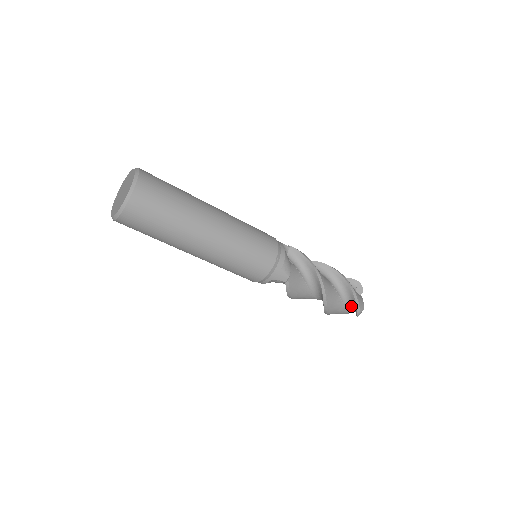
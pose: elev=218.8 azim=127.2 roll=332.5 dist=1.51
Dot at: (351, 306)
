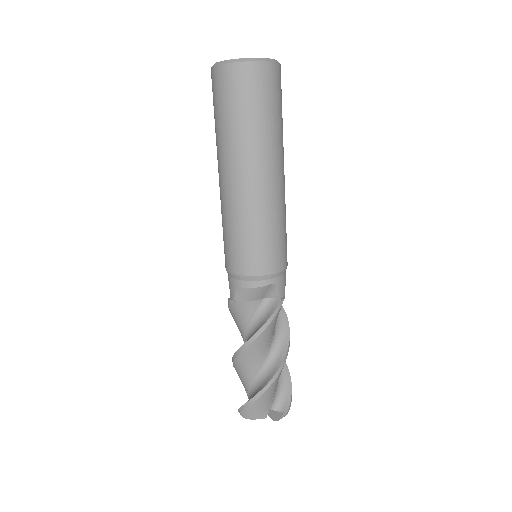
Dot at: (278, 401)
